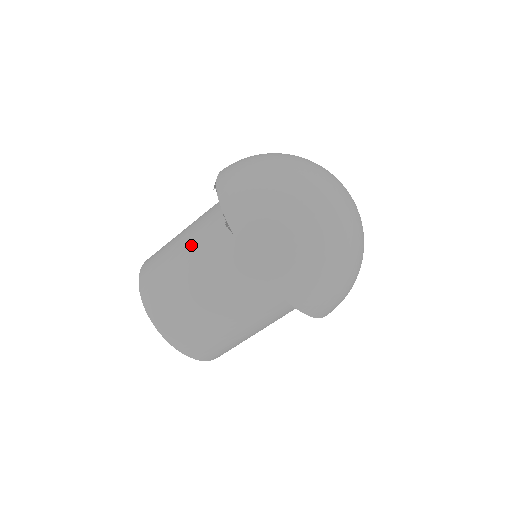
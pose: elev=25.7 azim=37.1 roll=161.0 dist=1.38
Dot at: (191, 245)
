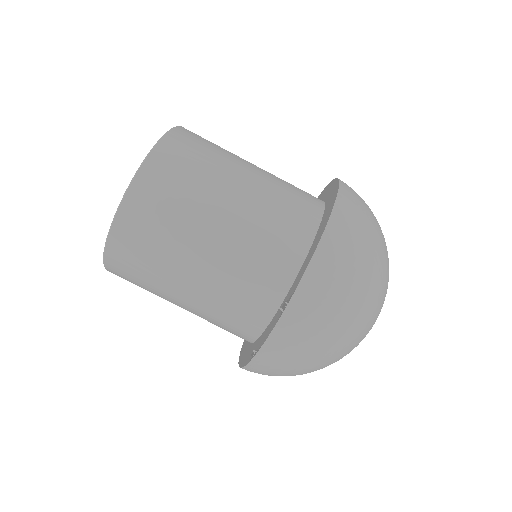
Dot at: (206, 279)
